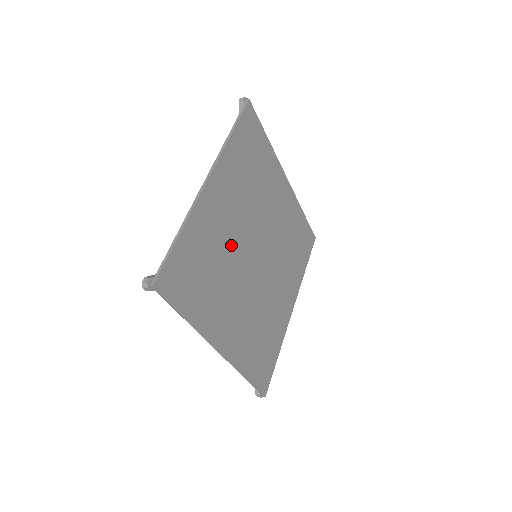
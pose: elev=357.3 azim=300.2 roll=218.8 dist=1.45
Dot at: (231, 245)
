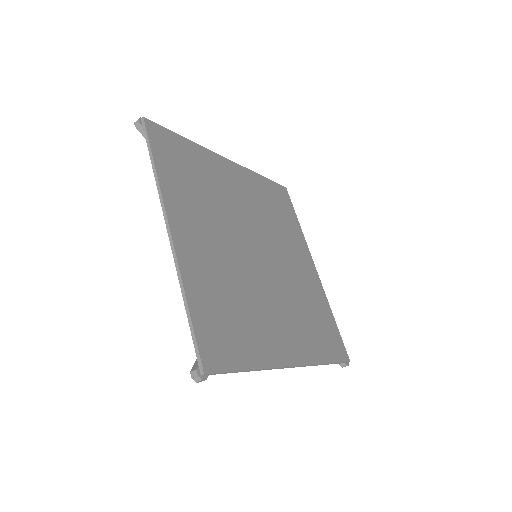
Dot at: (230, 206)
